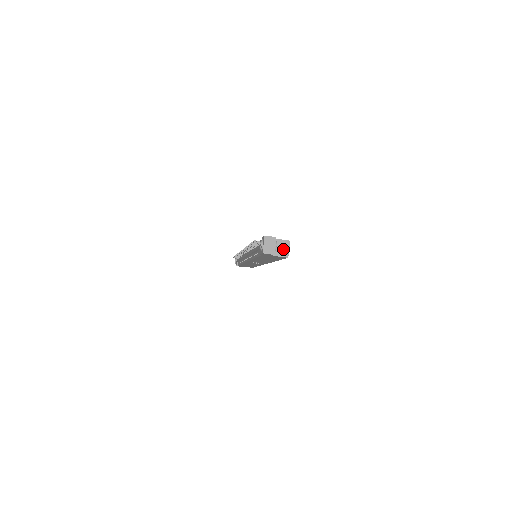
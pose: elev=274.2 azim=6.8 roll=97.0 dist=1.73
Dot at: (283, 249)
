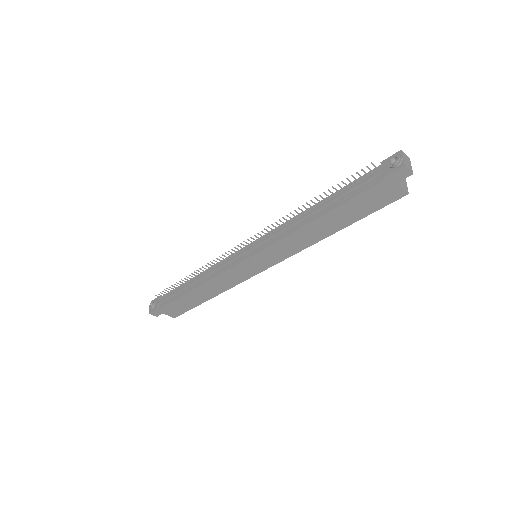
Dot at: (403, 182)
